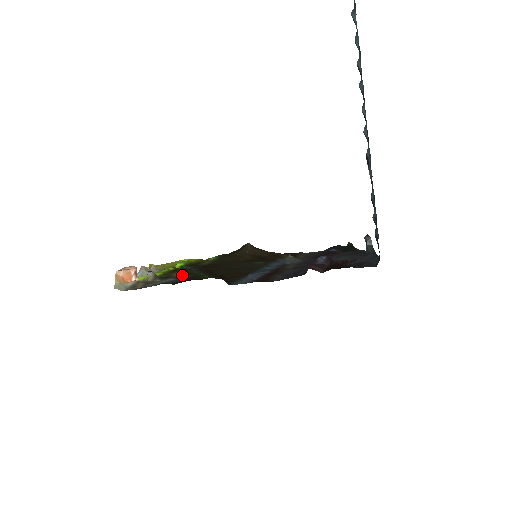
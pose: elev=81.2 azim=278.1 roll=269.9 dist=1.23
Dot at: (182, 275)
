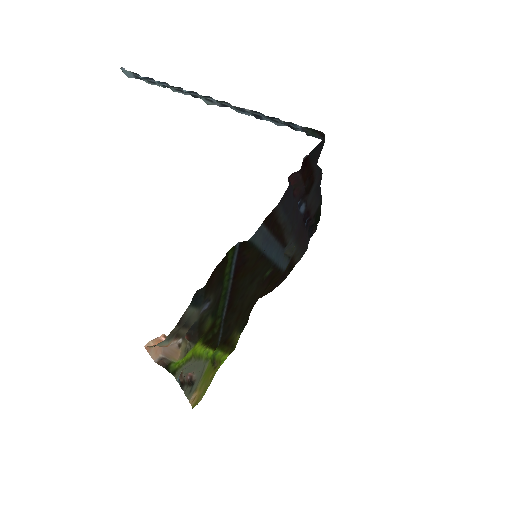
Dot at: (213, 311)
